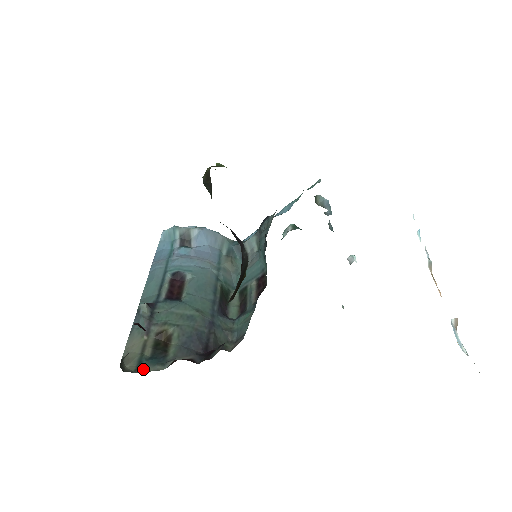
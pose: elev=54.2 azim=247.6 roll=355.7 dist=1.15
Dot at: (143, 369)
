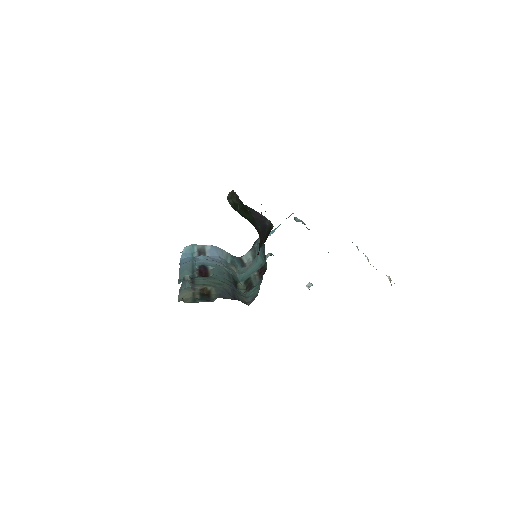
Dot at: (198, 302)
